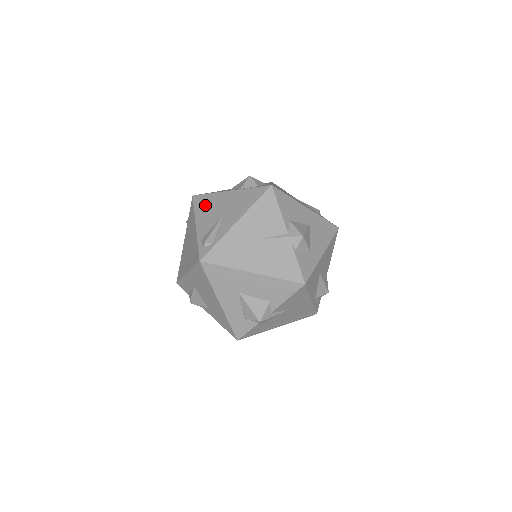
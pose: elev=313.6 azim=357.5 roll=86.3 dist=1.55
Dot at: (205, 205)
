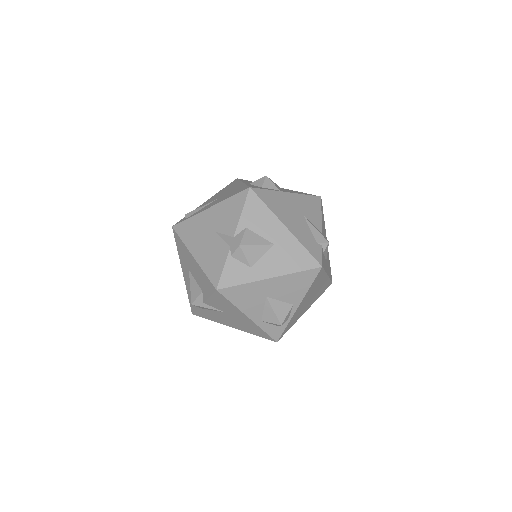
Dot at: (227, 188)
